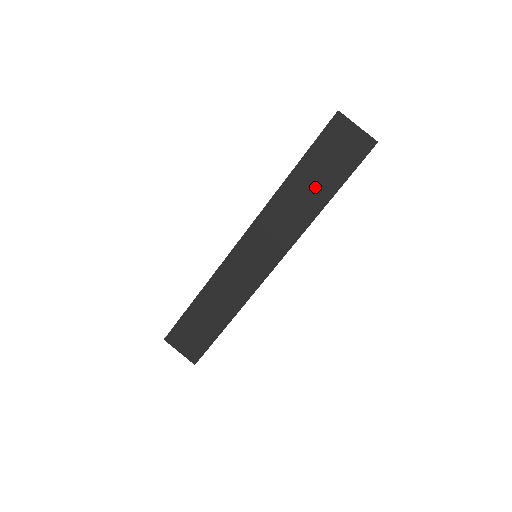
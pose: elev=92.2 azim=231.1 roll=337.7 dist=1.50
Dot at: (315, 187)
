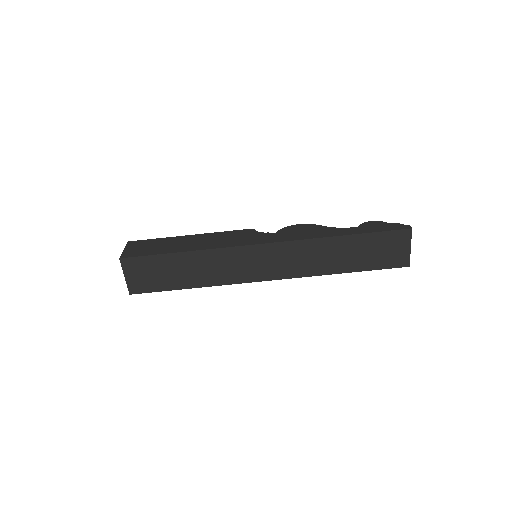
Dot at: (348, 257)
